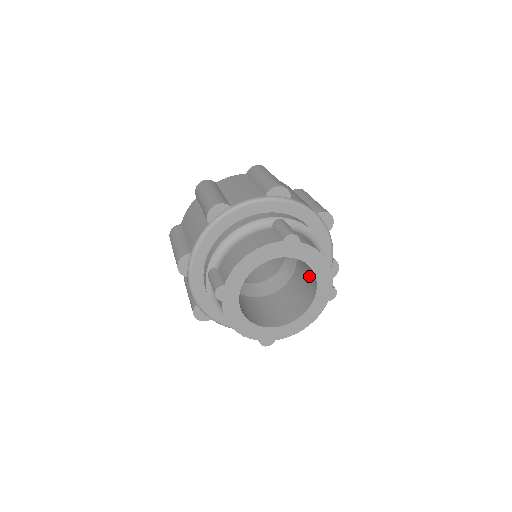
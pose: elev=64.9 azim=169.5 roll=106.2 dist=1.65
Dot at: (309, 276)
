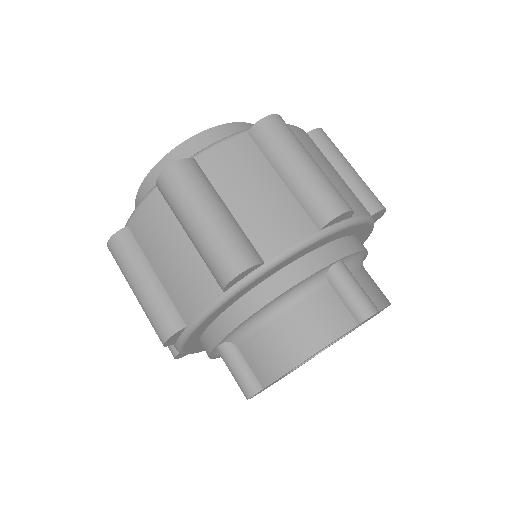
Dot at: occluded
